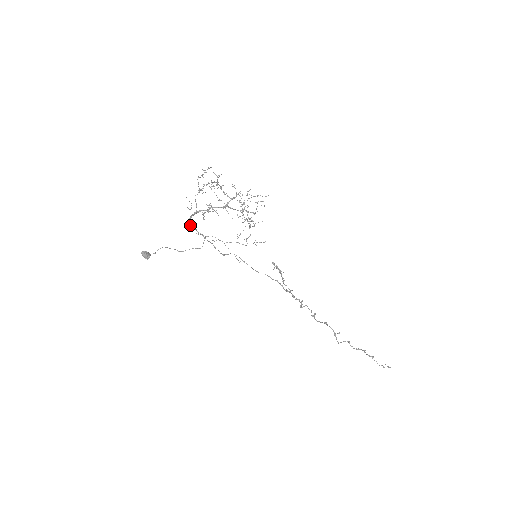
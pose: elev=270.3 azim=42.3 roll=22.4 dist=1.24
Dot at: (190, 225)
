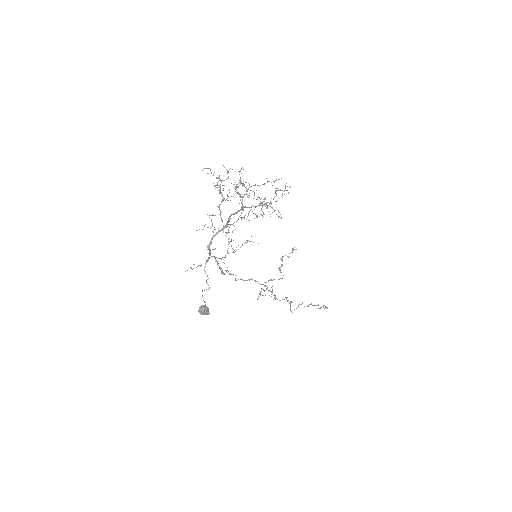
Dot at: (210, 250)
